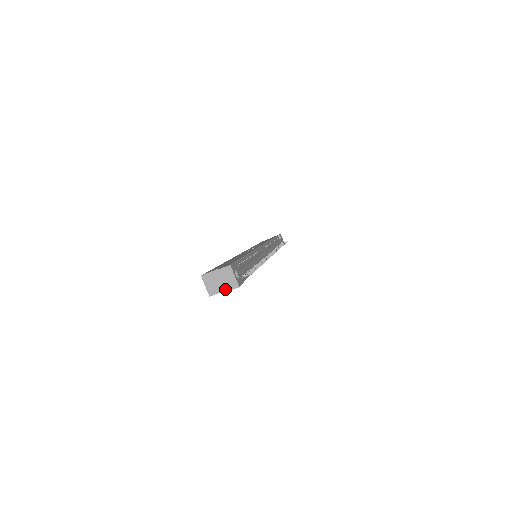
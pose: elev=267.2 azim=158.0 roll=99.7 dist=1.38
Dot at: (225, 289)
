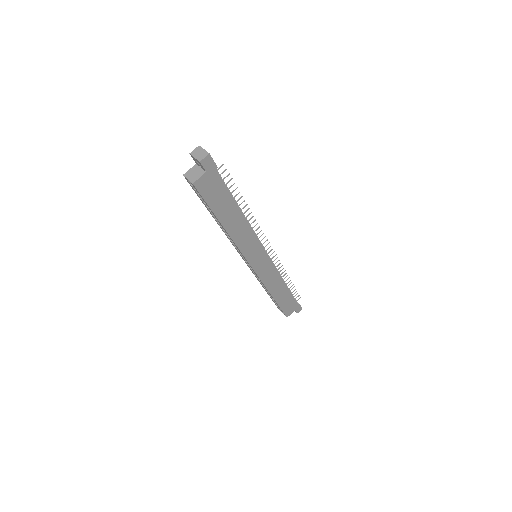
Dot at: (199, 160)
